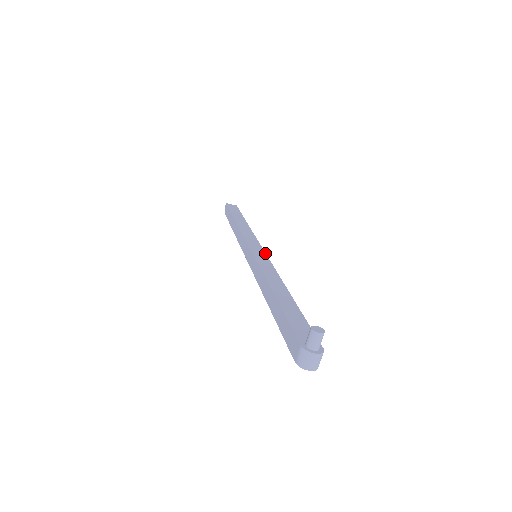
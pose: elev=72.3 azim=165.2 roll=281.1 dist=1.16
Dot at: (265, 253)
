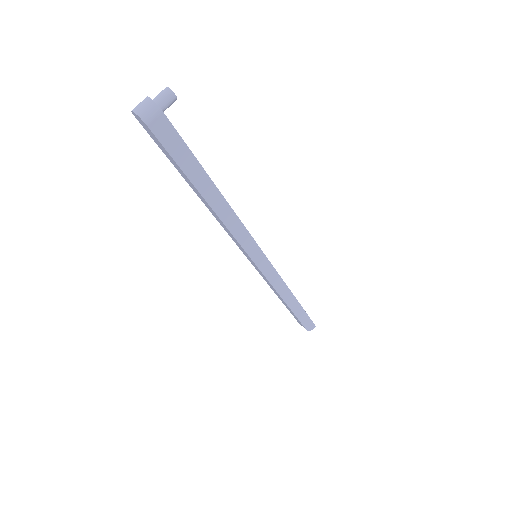
Dot at: occluded
